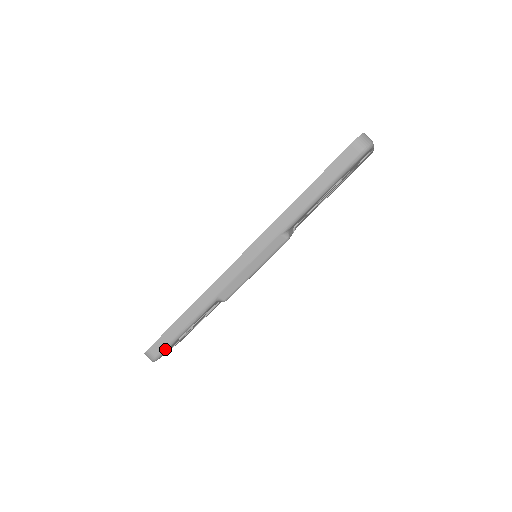
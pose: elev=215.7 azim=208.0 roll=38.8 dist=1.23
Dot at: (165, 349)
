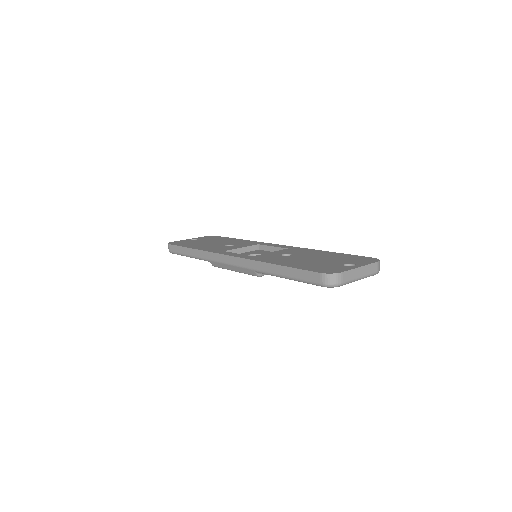
Dot at: occluded
